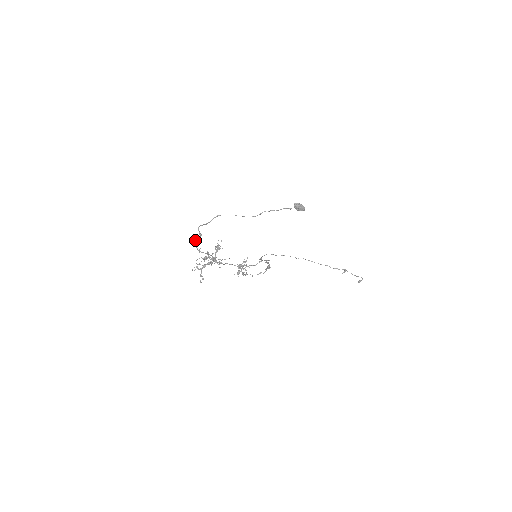
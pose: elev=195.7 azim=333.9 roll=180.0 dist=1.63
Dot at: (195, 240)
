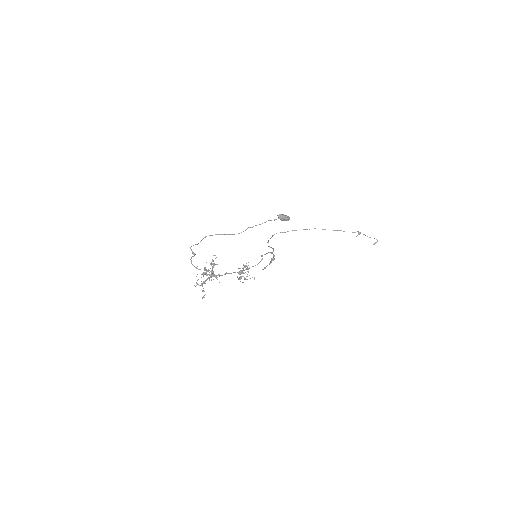
Dot at: occluded
